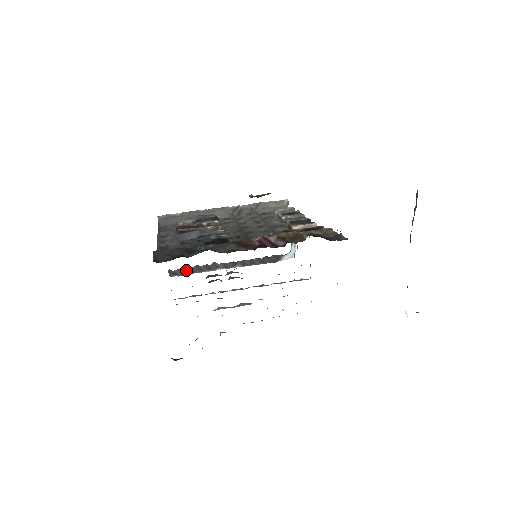
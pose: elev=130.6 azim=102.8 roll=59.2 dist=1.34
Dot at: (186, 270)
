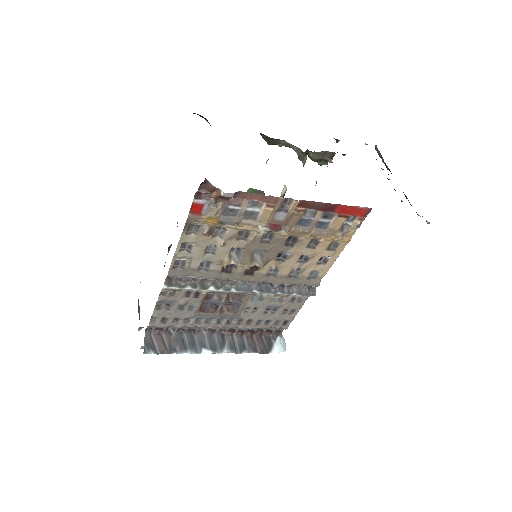
Dot at: (166, 340)
